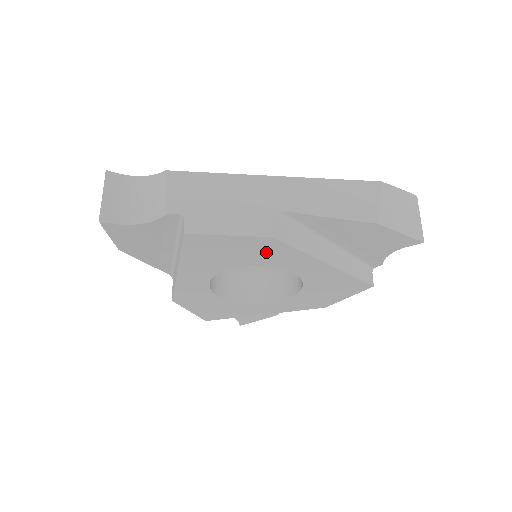
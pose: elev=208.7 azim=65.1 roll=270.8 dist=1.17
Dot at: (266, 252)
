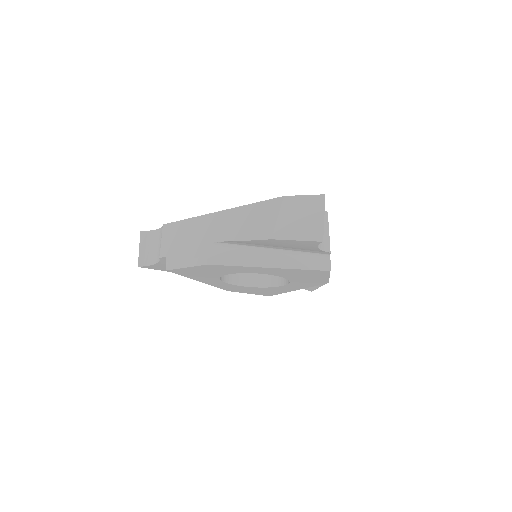
Dot at: (220, 269)
